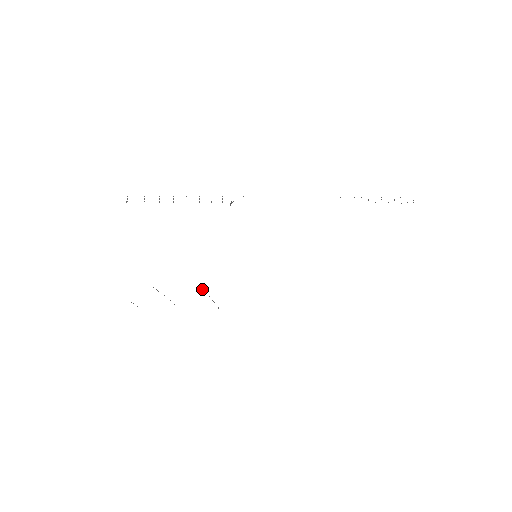
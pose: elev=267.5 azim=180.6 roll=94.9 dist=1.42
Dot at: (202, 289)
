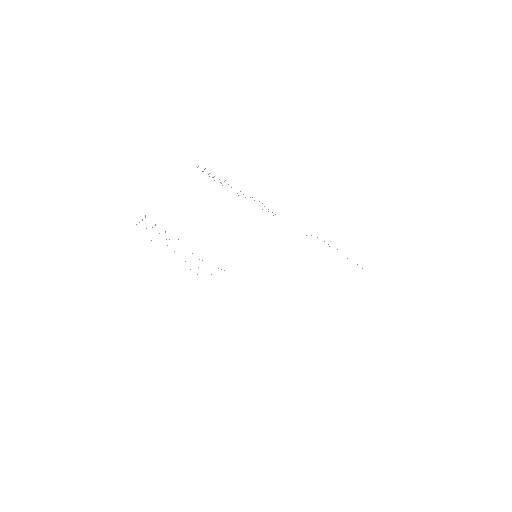
Dot at: occluded
